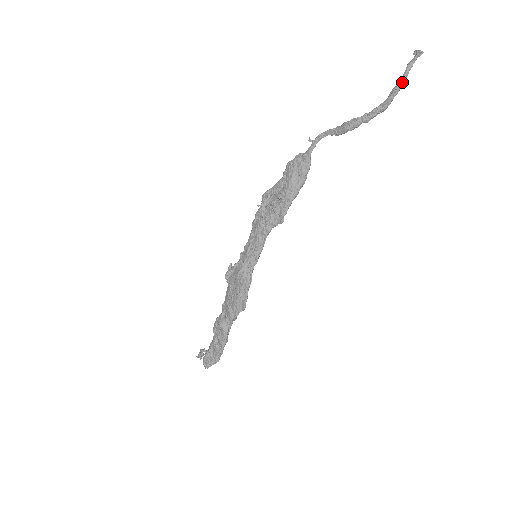
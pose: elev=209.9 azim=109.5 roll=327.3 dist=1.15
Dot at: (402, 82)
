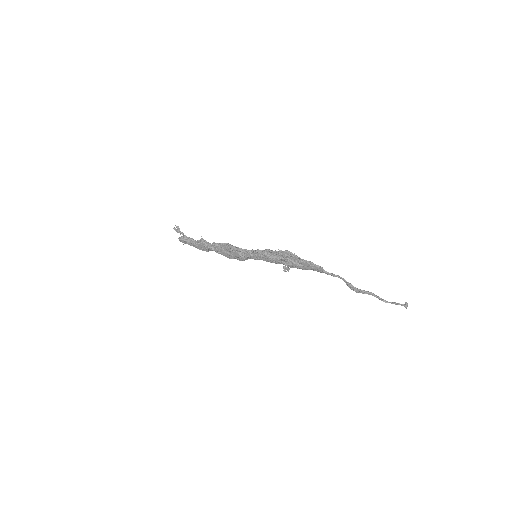
Dot at: occluded
